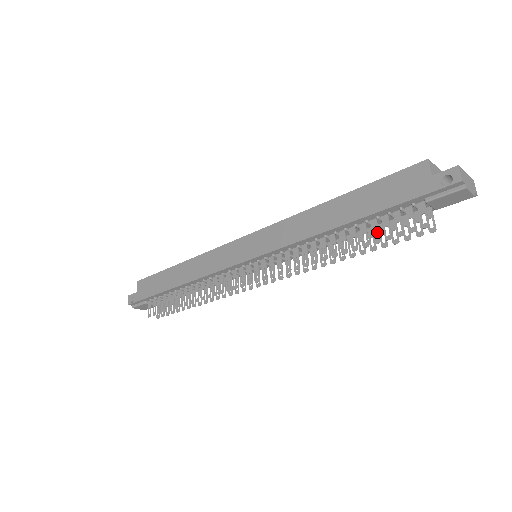
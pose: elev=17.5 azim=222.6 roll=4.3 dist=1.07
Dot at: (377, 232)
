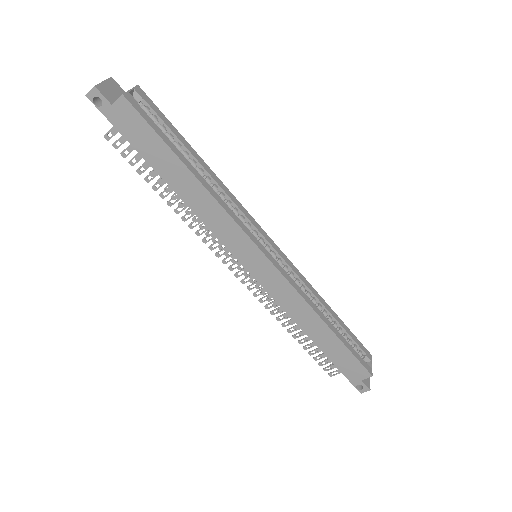
Dot at: occluded
